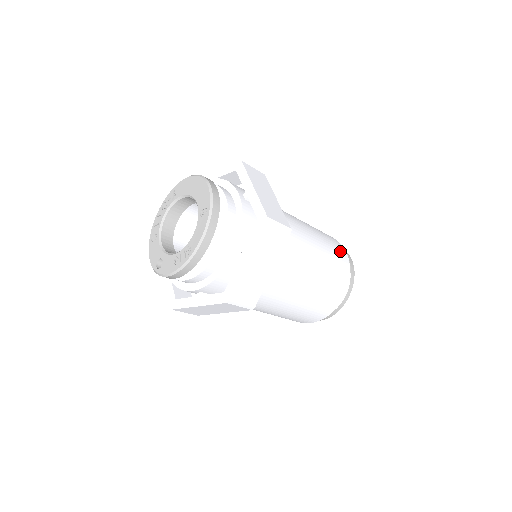
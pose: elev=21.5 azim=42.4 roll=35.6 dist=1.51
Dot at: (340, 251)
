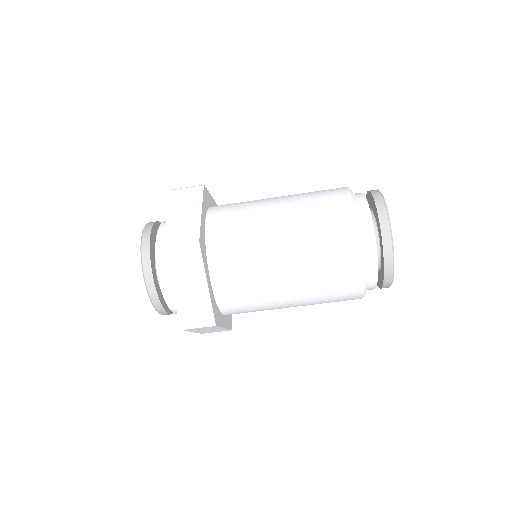
Dot at: (337, 209)
